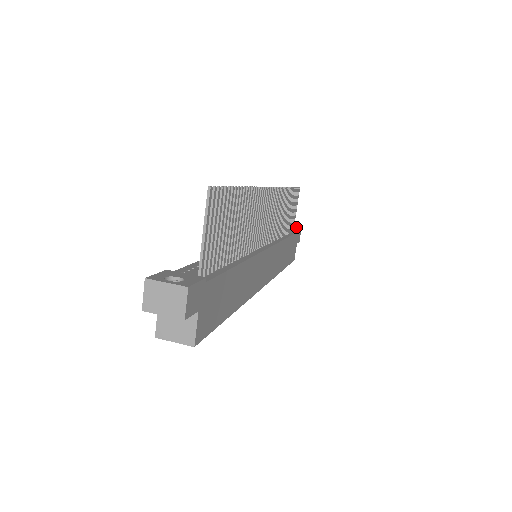
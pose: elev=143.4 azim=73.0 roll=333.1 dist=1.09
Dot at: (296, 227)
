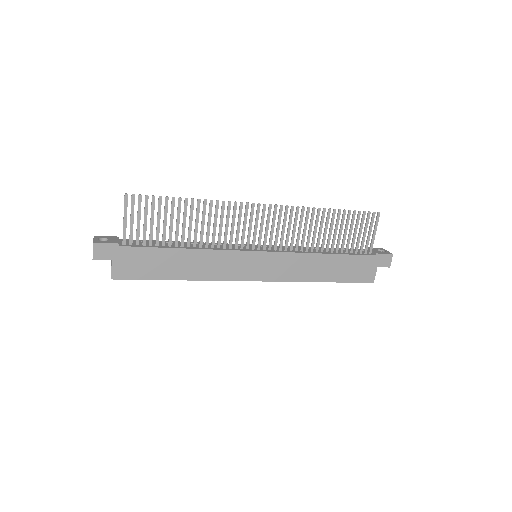
Dot at: (388, 252)
